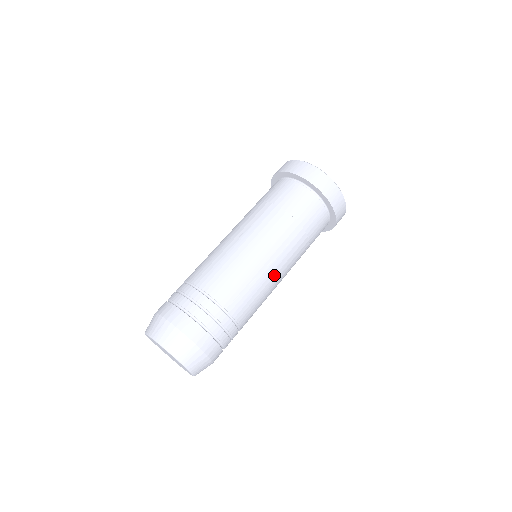
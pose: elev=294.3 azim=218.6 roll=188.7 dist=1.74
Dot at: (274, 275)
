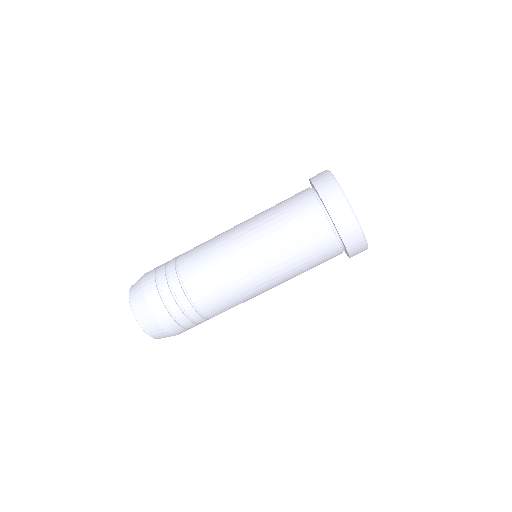
Dot at: (260, 293)
